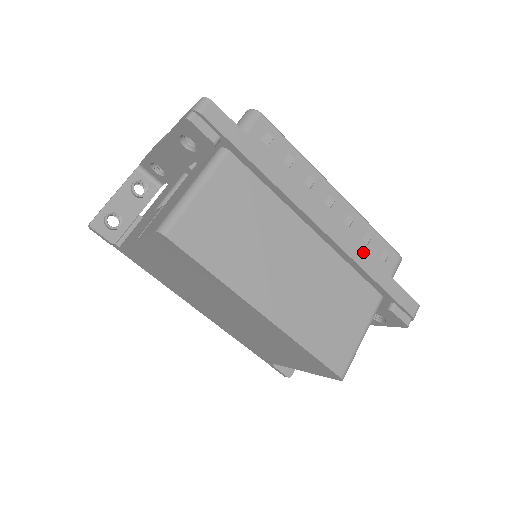
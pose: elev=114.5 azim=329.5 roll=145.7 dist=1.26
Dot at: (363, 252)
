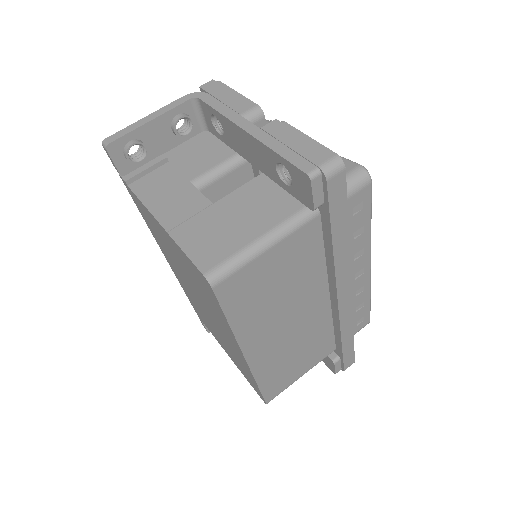
Dot at: (351, 323)
